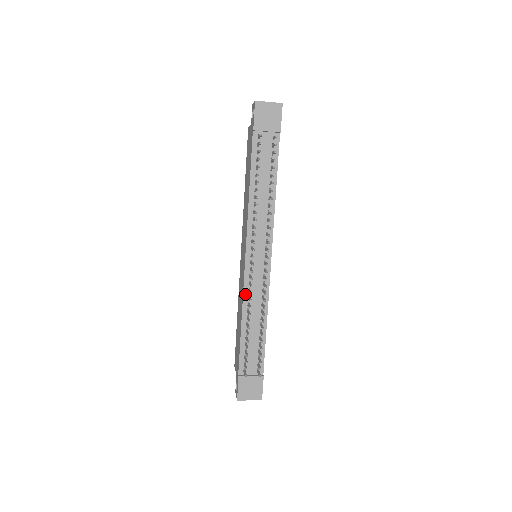
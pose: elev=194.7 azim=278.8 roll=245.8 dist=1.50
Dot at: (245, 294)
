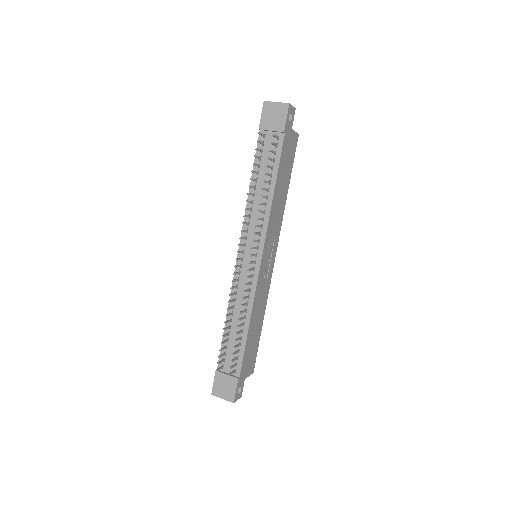
Dot at: (233, 290)
